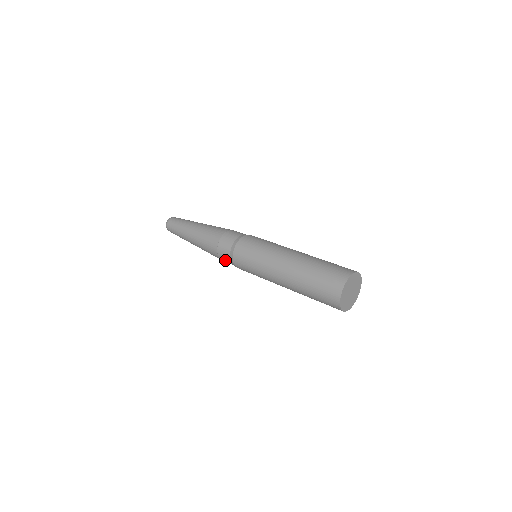
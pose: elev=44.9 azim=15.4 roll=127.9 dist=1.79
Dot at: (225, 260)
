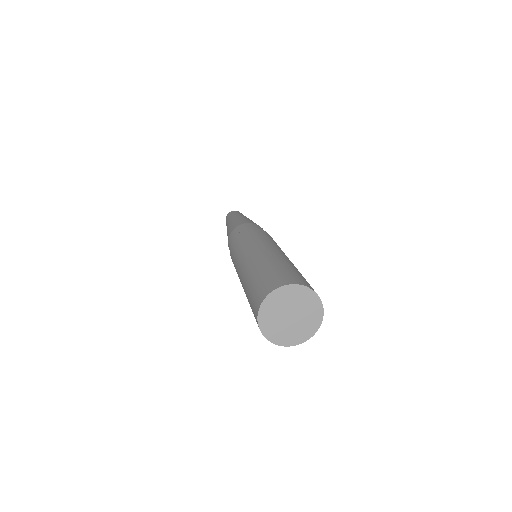
Dot at: (234, 234)
